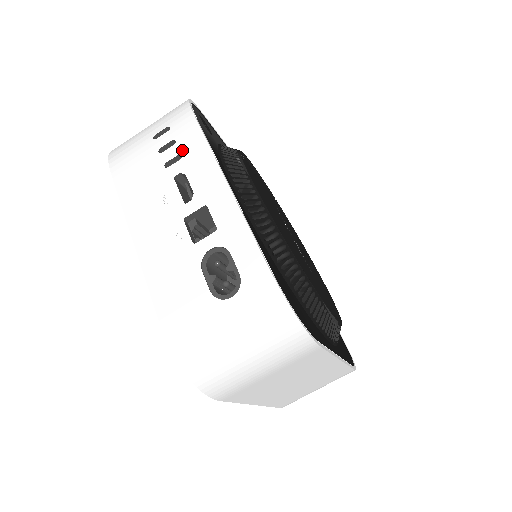
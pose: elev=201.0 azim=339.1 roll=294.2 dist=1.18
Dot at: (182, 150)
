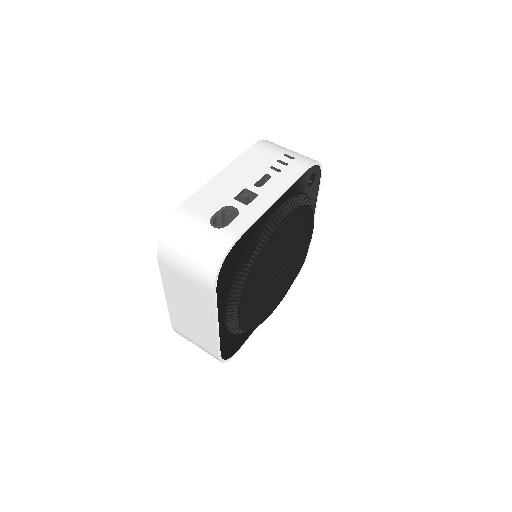
Dot at: (284, 170)
